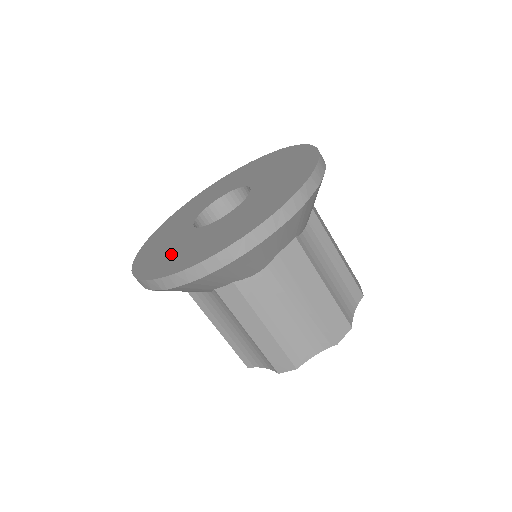
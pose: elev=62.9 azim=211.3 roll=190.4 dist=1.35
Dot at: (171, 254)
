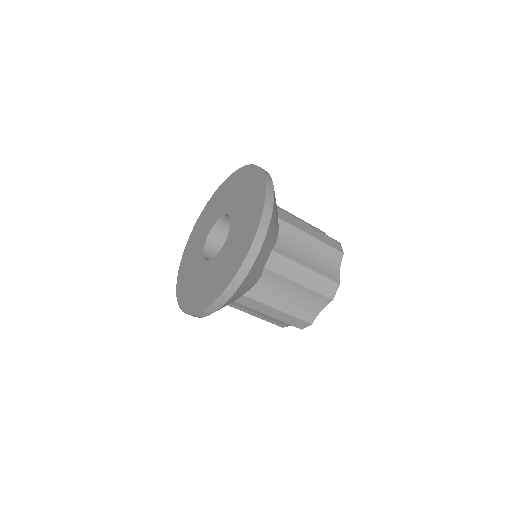
Dot at: (197, 289)
